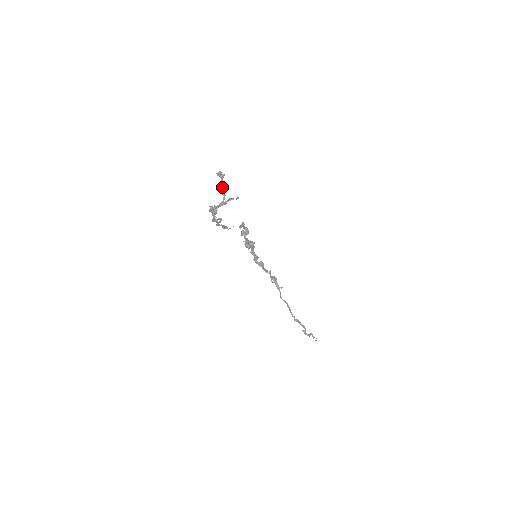
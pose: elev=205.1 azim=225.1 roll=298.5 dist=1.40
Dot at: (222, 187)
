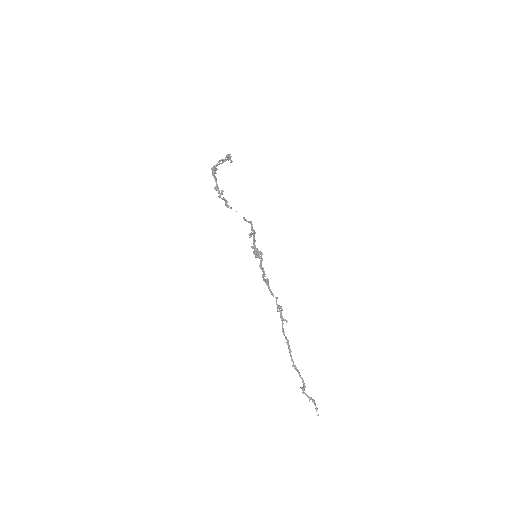
Dot at: (225, 158)
